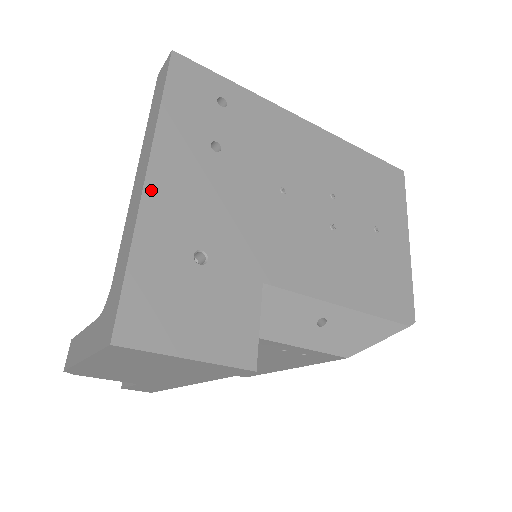
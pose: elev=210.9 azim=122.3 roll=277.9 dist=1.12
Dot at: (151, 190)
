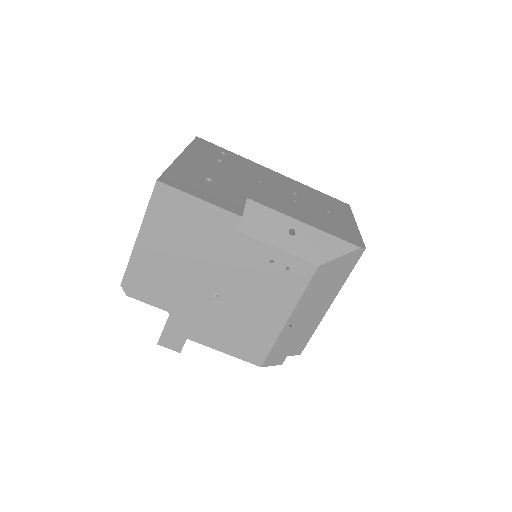
Dot at: (182, 158)
